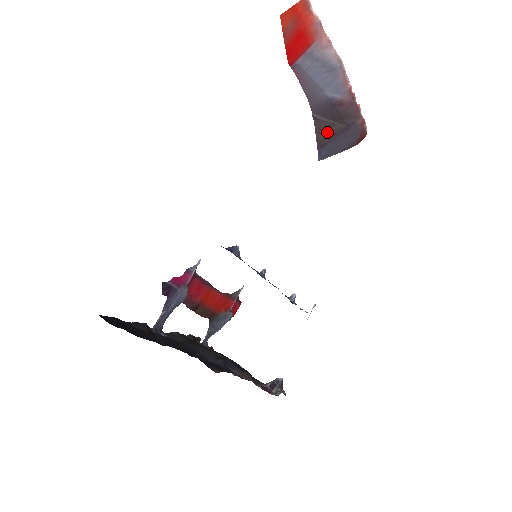
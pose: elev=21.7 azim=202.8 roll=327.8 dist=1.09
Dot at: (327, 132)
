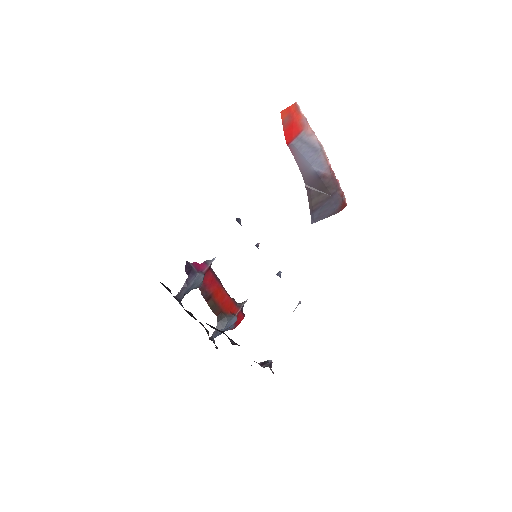
Dot at: (316, 199)
